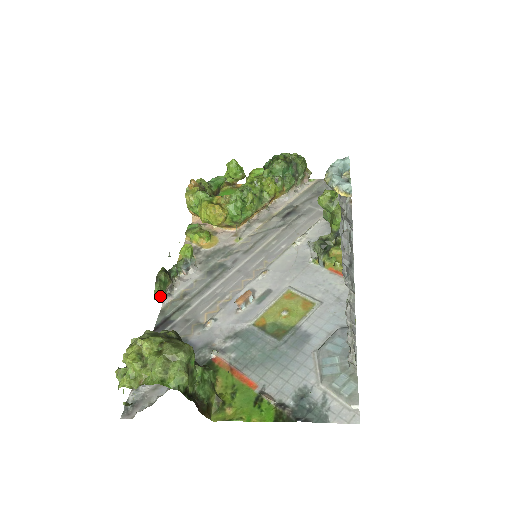
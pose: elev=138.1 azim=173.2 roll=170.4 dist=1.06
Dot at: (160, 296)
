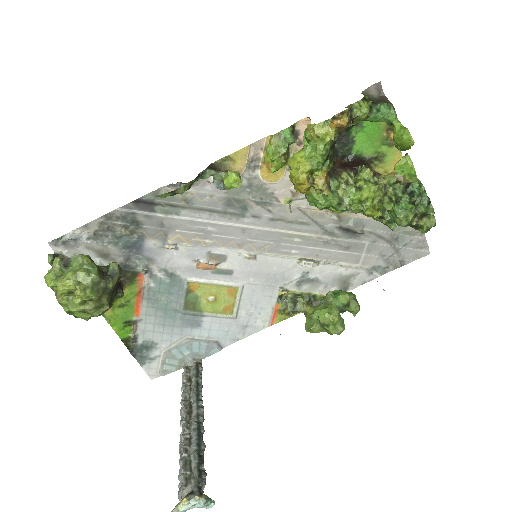
Dot at: occluded
